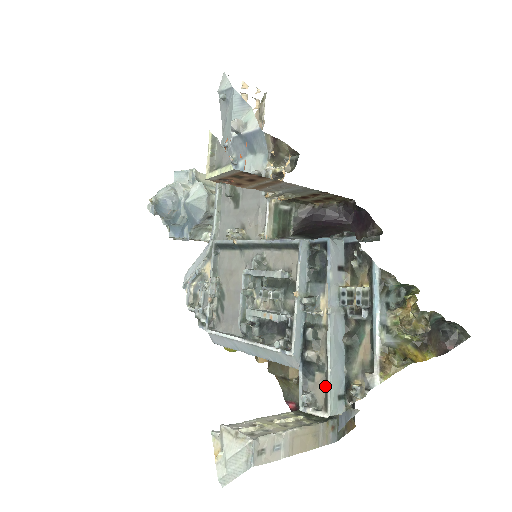
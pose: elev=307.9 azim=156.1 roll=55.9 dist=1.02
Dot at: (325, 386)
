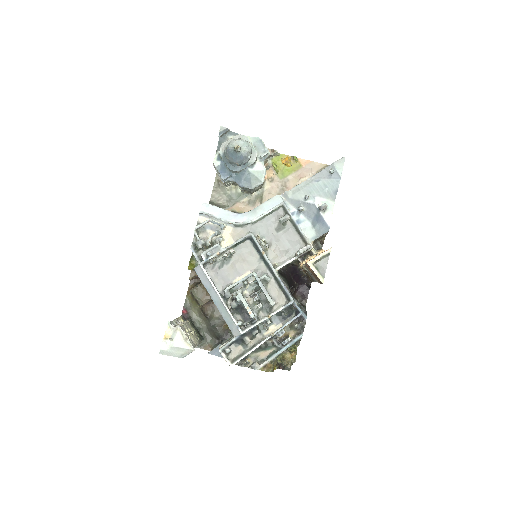
Dot at: (240, 354)
